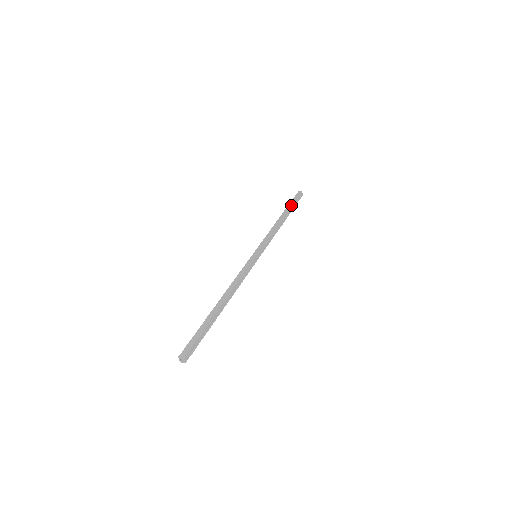
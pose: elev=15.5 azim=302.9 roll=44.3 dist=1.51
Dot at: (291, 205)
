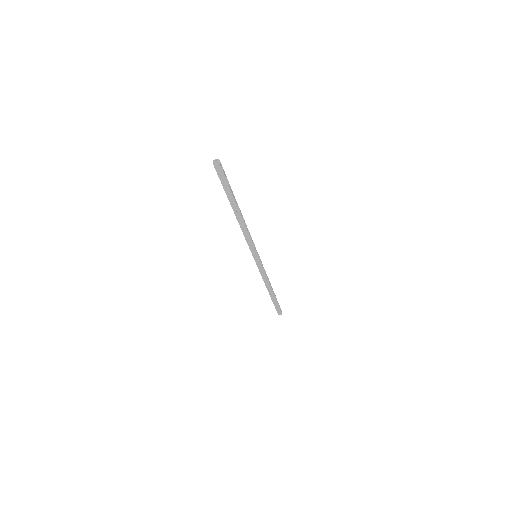
Dot at: (276, 298)
